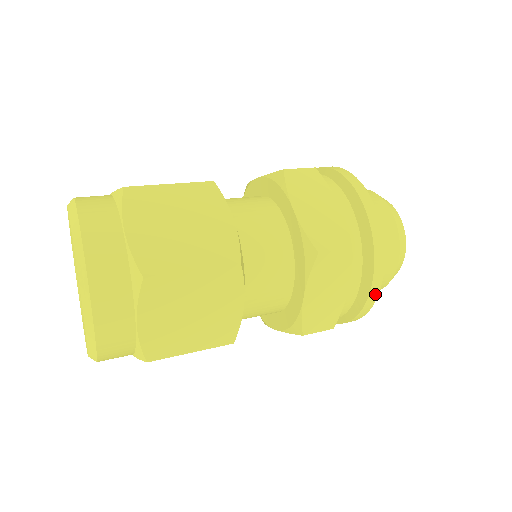
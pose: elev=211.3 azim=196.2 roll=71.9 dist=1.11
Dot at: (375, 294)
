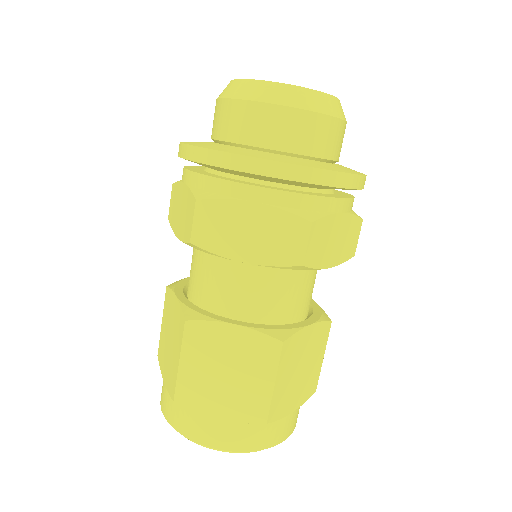
Dot at: occluded
